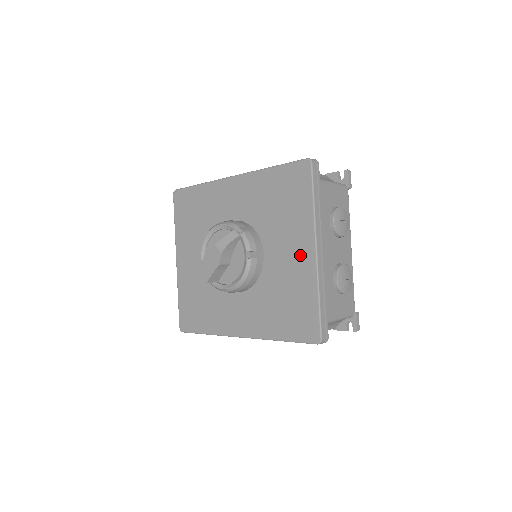
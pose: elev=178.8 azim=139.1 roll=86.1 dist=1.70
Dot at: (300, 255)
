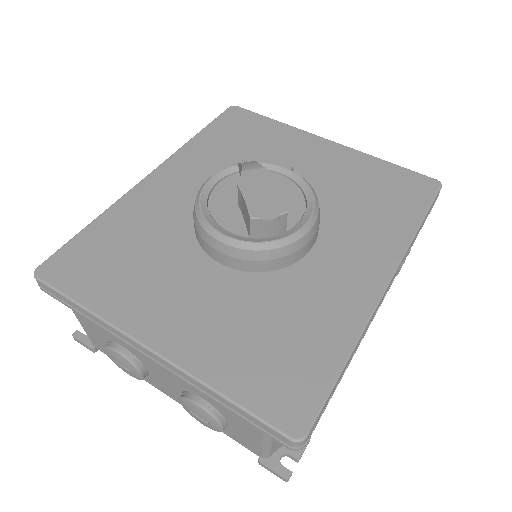
Dot at: (322, 153)
